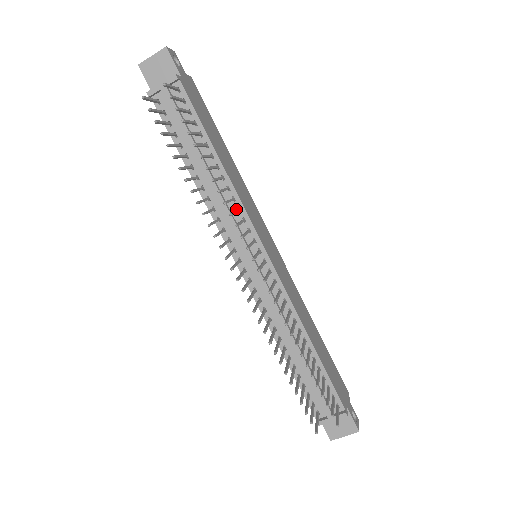
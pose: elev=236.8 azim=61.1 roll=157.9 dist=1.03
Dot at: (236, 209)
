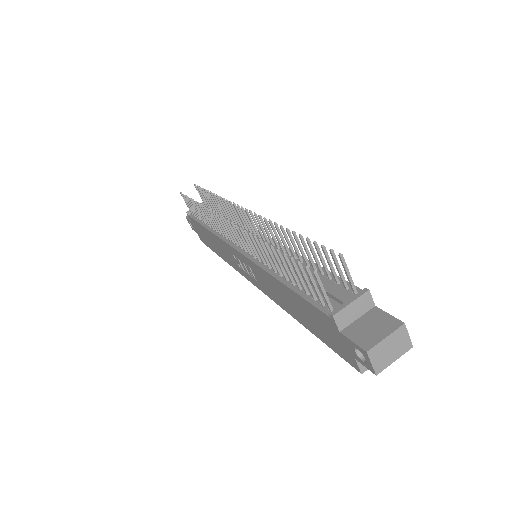
Dot at: occluded
